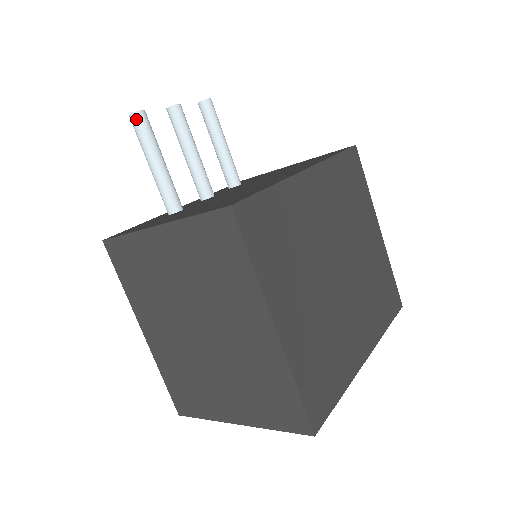
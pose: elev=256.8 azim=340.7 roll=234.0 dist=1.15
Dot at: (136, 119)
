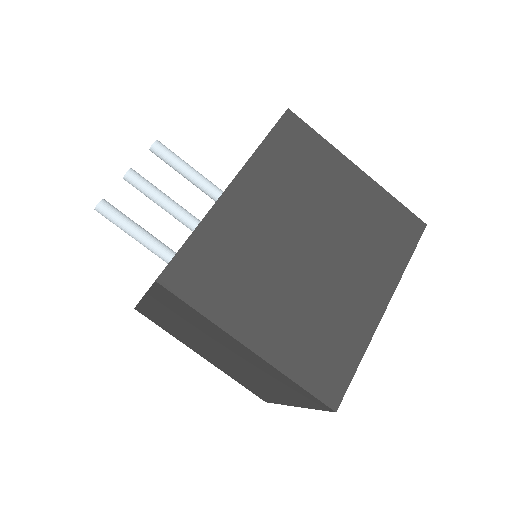
Dot at: (100, 211)
